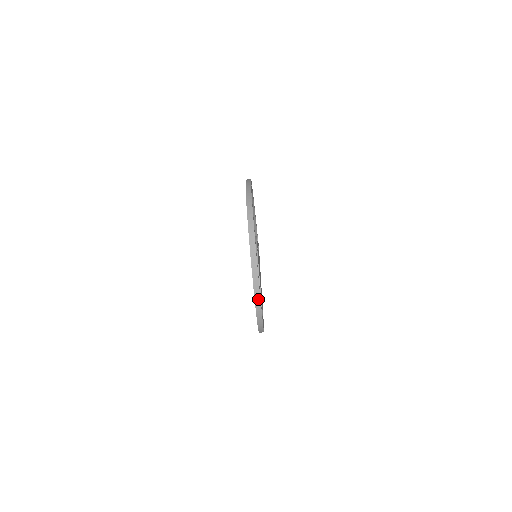
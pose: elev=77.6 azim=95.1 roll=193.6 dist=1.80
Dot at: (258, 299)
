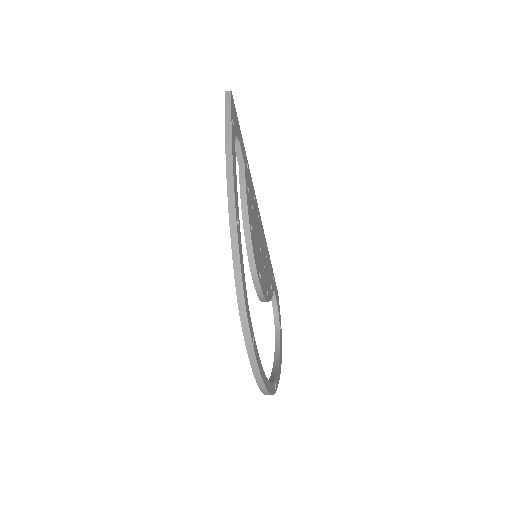
Dot at: occluded
